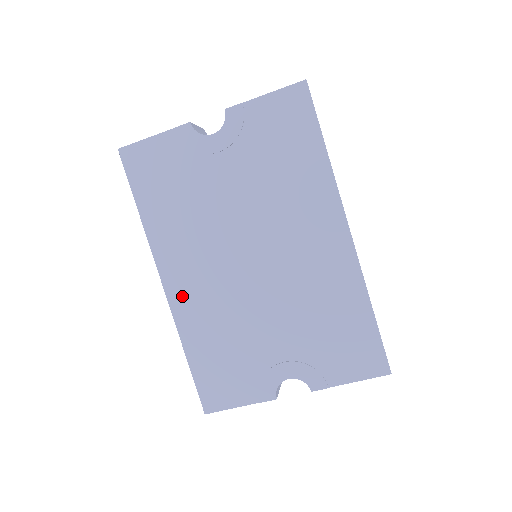
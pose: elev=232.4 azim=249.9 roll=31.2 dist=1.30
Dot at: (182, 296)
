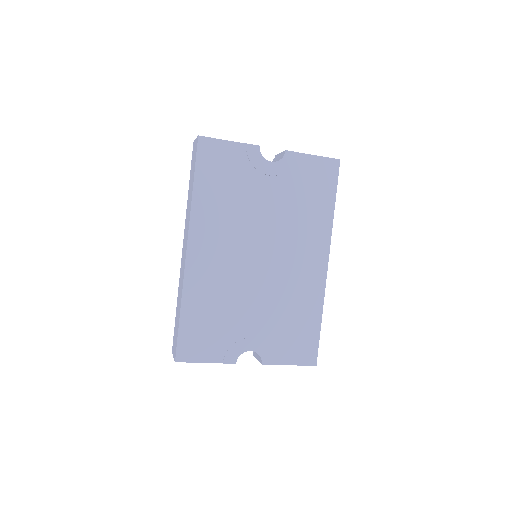
Dot at: (198, 264)
